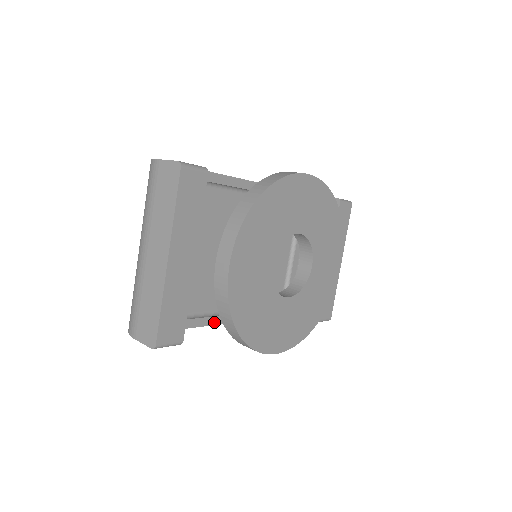
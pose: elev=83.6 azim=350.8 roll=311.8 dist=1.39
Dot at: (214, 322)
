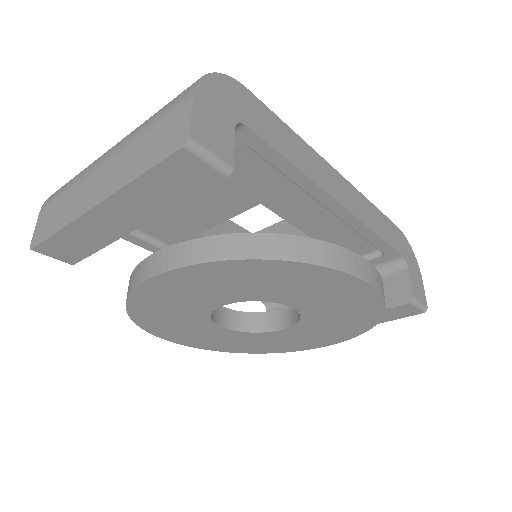
Dot at: occluded
